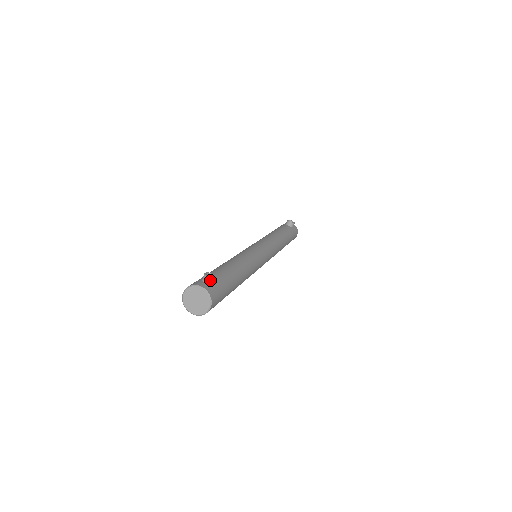
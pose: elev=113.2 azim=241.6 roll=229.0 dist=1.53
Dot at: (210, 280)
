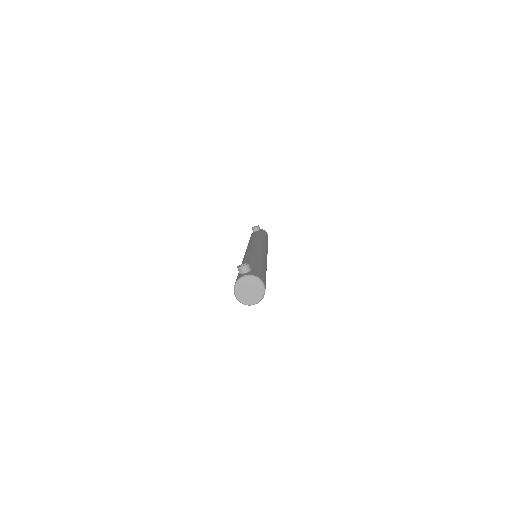
Dot at: (246, 267)
